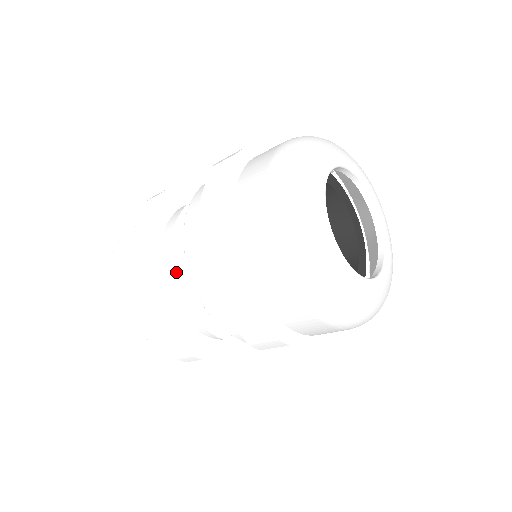
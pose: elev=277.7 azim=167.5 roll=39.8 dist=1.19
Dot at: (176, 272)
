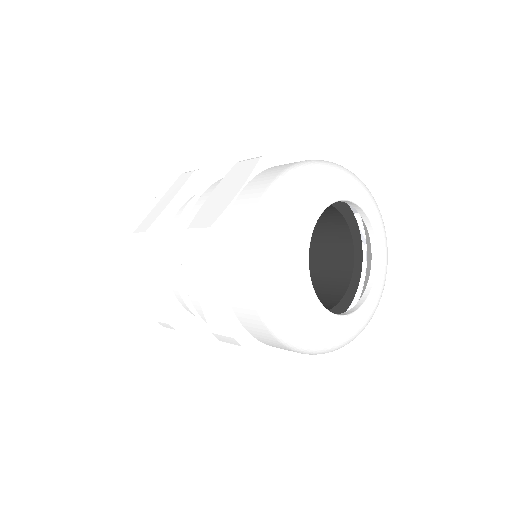
Dot at: occluded
